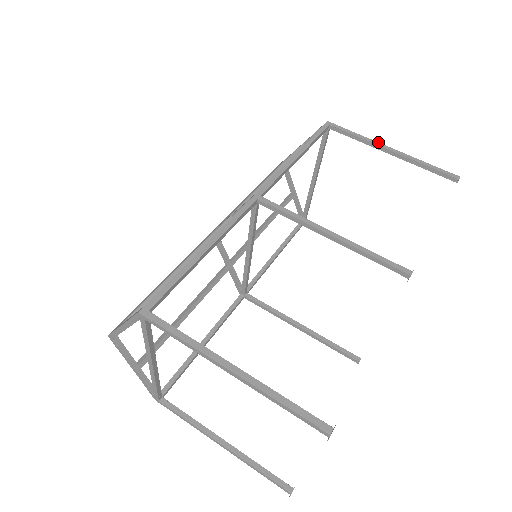
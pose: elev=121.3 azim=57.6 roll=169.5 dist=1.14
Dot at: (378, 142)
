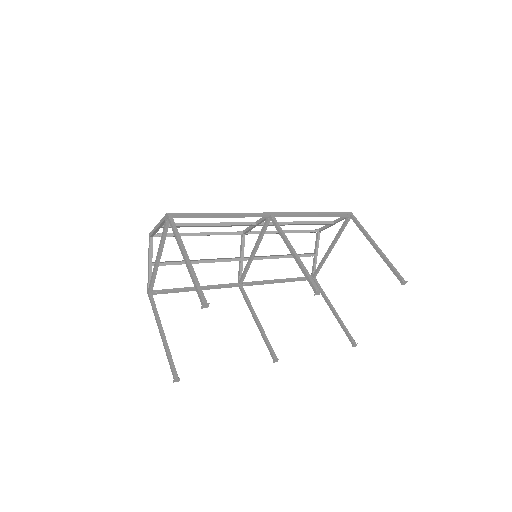
Dot at: occluded
